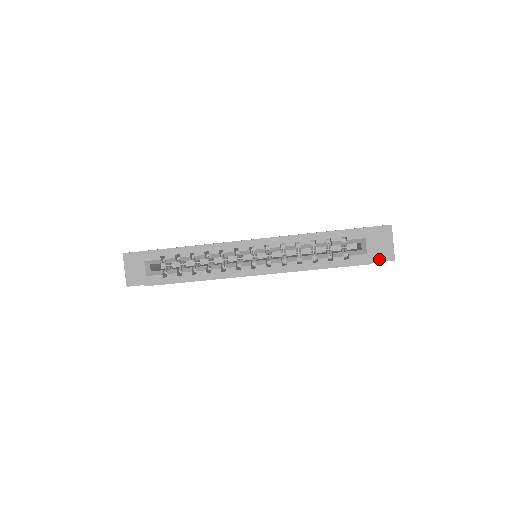
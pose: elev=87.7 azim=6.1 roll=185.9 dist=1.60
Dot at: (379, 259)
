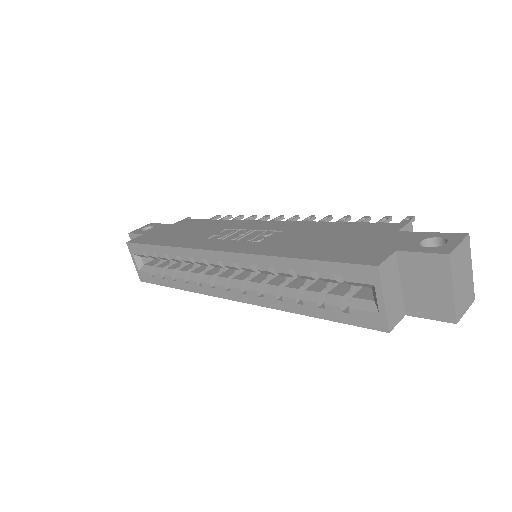
Dot at: (424, 313)
